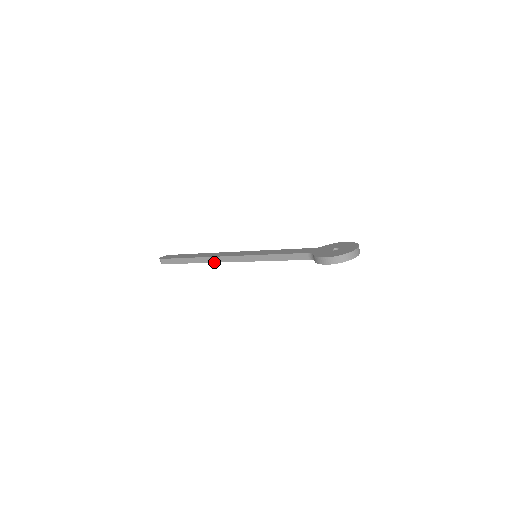
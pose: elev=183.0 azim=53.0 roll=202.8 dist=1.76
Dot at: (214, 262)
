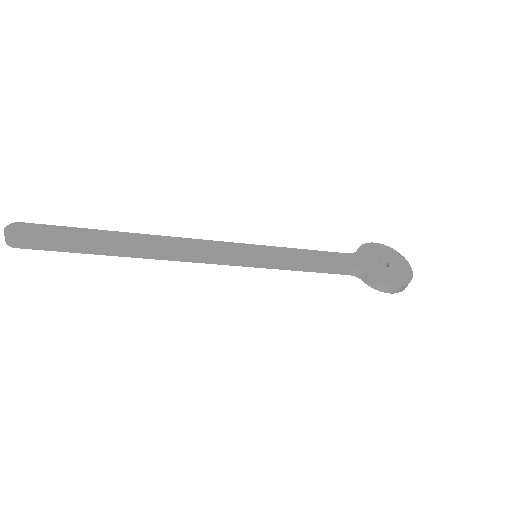
Dot at: (171, 260)
